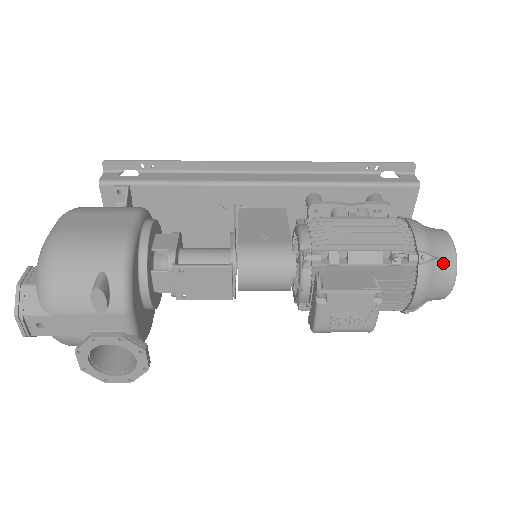
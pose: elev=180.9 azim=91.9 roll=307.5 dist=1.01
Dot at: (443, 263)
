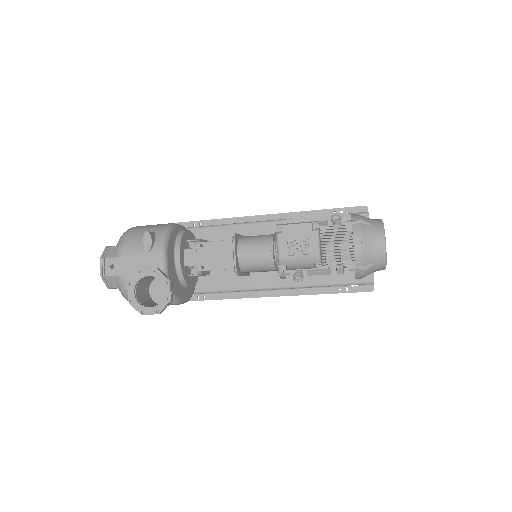
Dot at: (373, 227)
